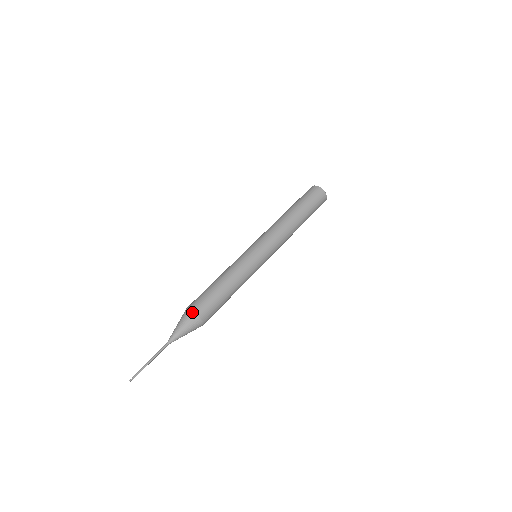
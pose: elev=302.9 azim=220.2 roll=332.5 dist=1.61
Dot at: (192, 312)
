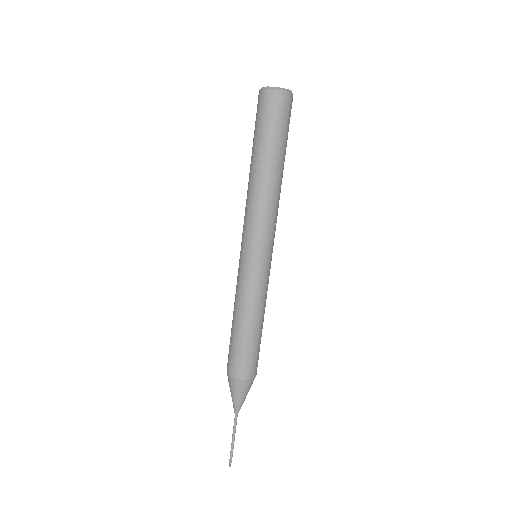
Dot at: (238, 381)
